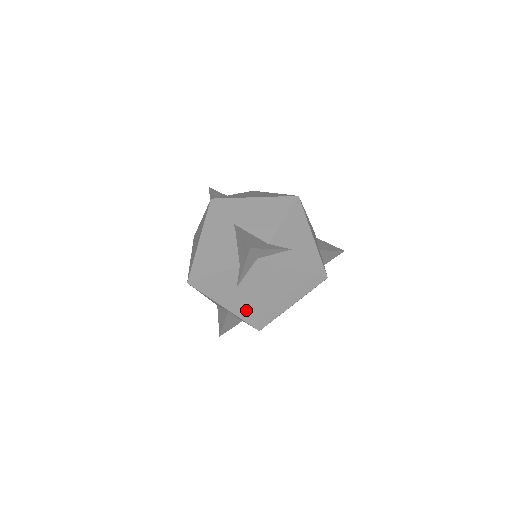
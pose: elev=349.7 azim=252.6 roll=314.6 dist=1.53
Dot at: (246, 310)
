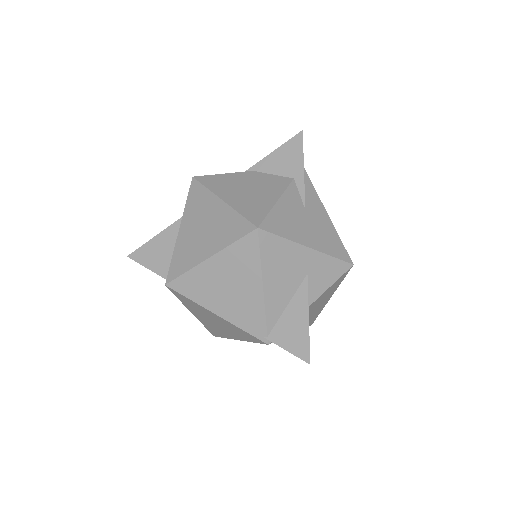
Dot at: (328, 239)
